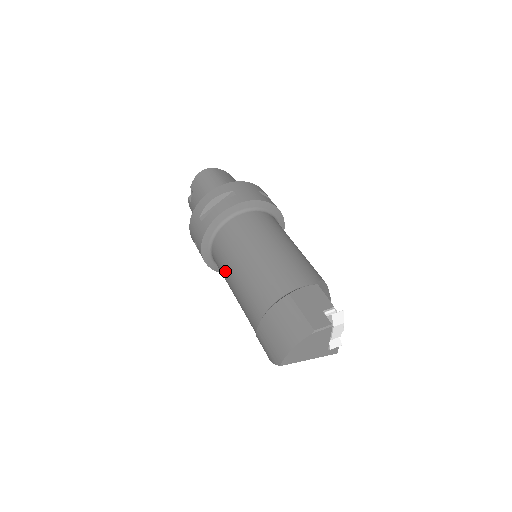
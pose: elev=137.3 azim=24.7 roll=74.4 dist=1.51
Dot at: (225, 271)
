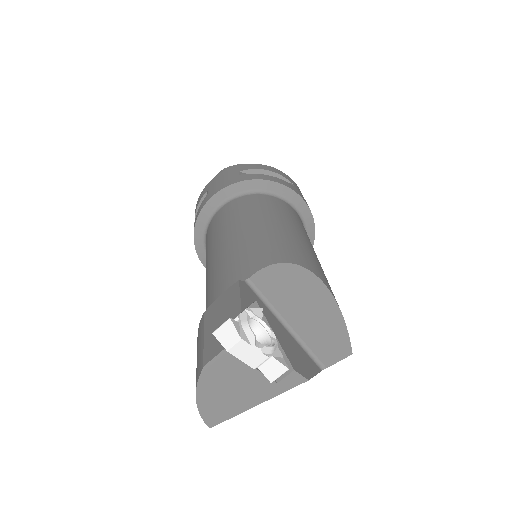
Dot at: occluded
